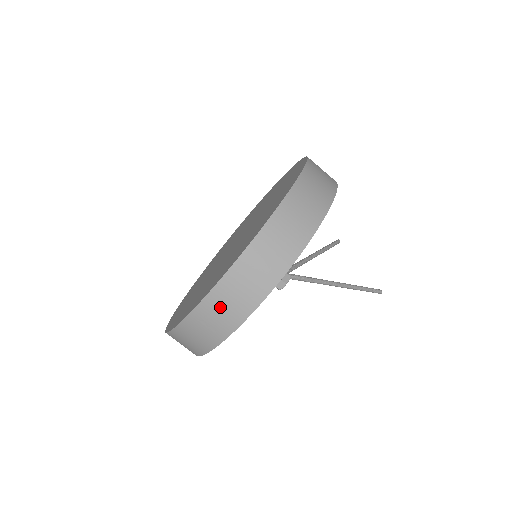
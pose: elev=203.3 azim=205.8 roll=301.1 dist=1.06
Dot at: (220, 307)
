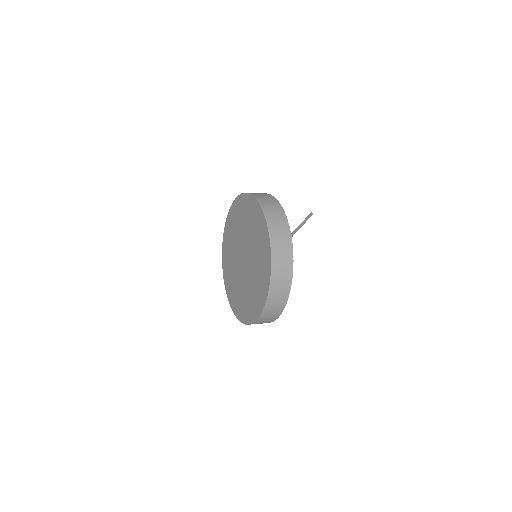
Dot at: (276, 298)
